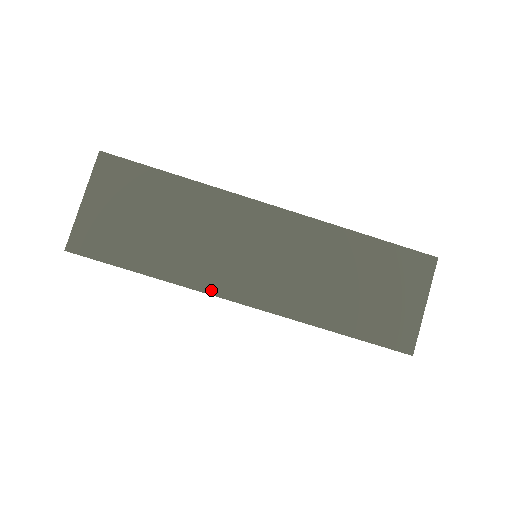
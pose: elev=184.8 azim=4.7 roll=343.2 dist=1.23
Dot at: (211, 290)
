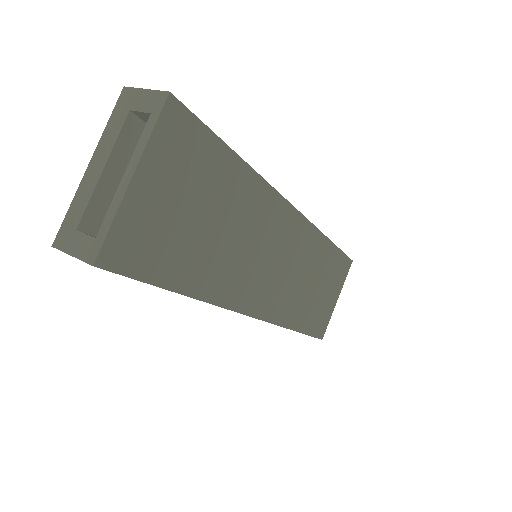
Dot at: (235, 306)
